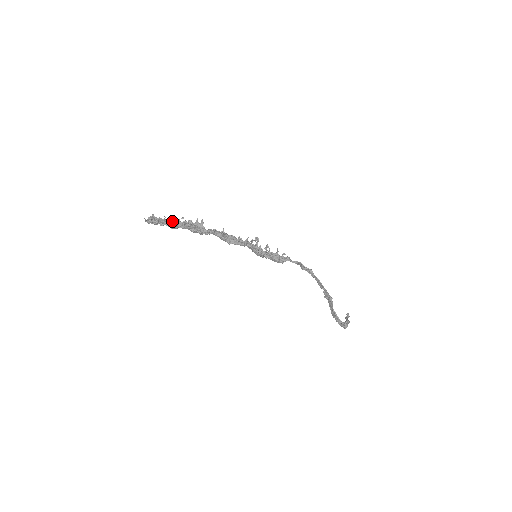
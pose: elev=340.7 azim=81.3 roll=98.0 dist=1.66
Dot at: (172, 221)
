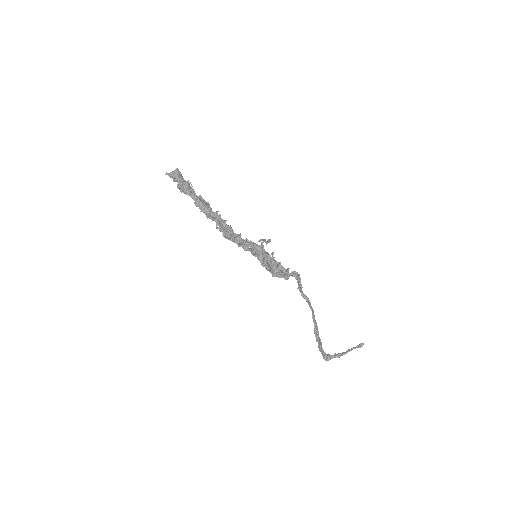
Dot at: (186, 187)
